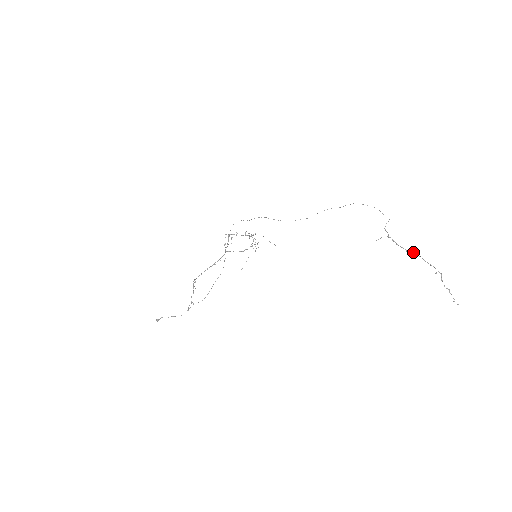
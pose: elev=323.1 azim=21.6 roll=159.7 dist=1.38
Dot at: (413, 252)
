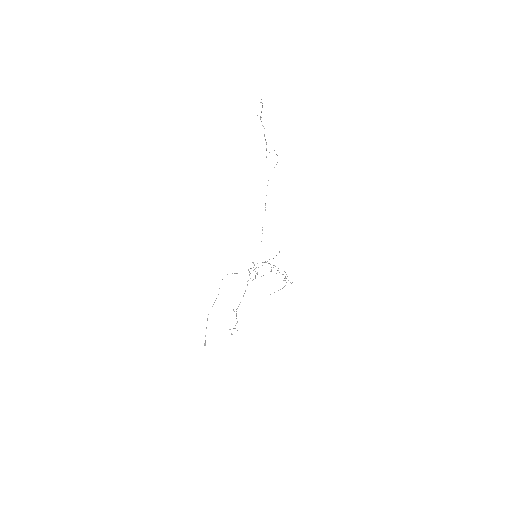
Dot at: occluded
